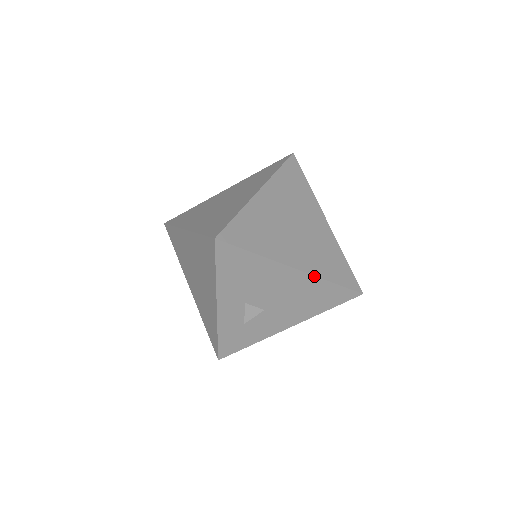
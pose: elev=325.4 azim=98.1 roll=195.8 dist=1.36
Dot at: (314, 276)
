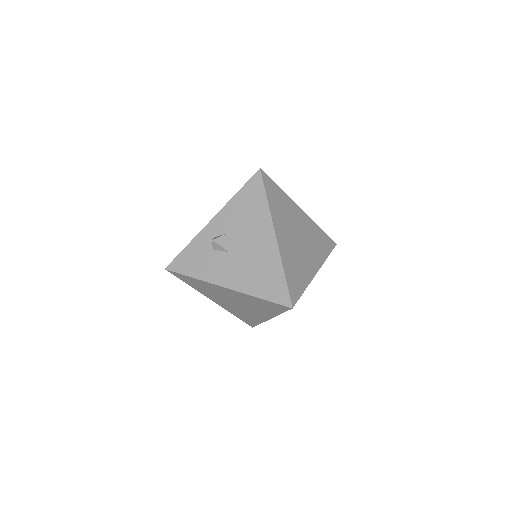
Dot at: (279, 254)
